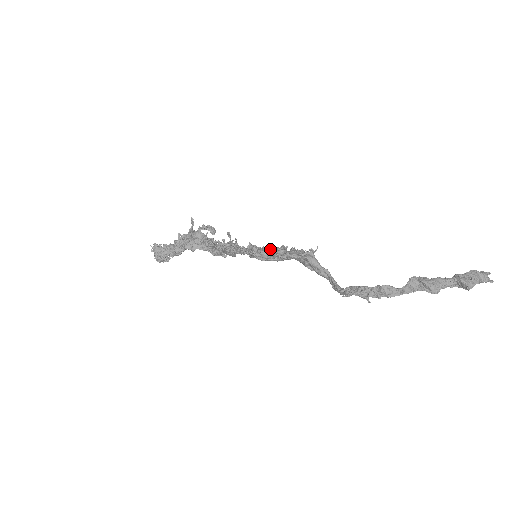
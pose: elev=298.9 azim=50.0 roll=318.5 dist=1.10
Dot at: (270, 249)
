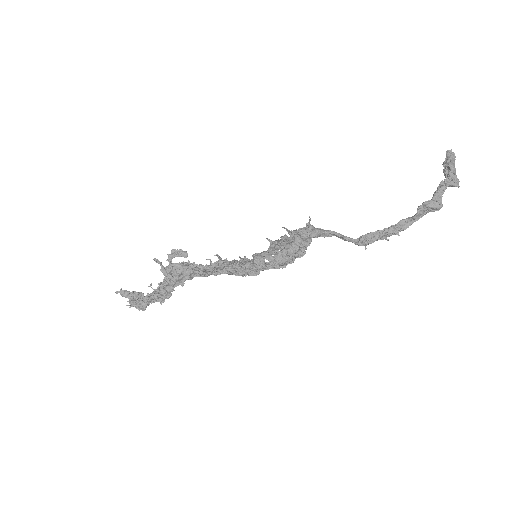
Dot at: (275, 249)
